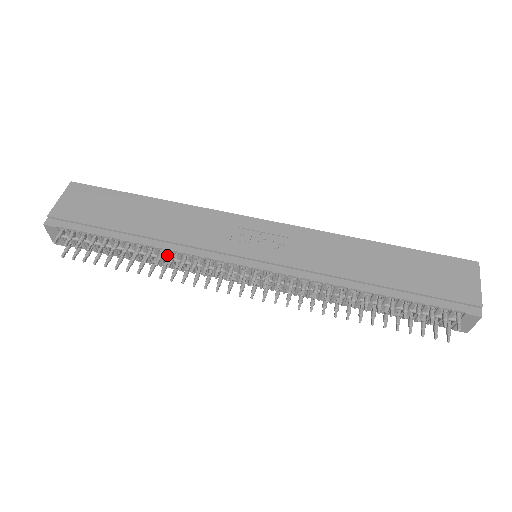
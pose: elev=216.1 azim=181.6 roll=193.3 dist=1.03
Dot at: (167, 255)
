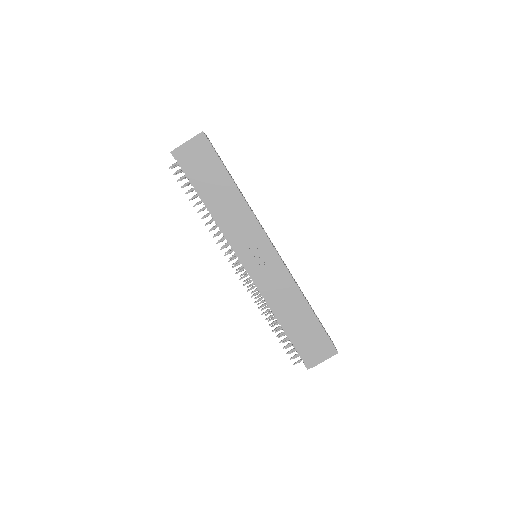
Dot at: occluded
